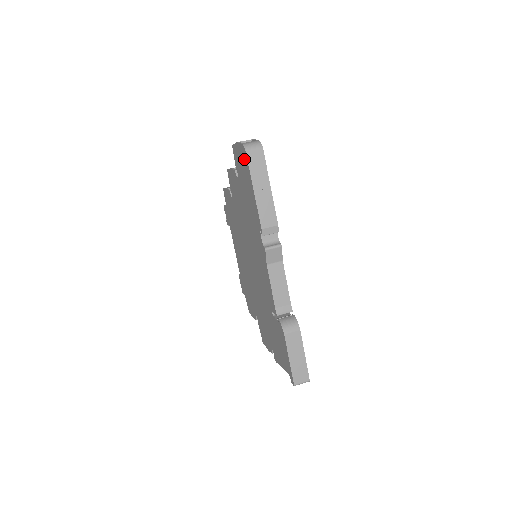
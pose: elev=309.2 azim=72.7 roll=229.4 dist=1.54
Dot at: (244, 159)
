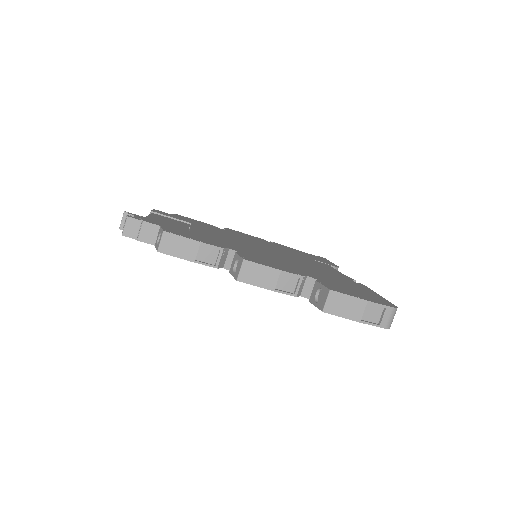
Dot at: occluded
